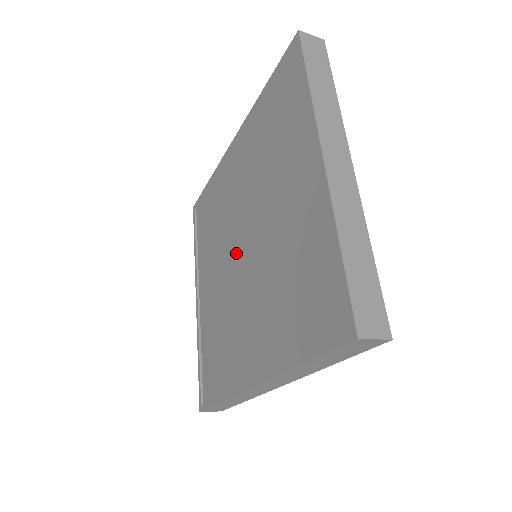
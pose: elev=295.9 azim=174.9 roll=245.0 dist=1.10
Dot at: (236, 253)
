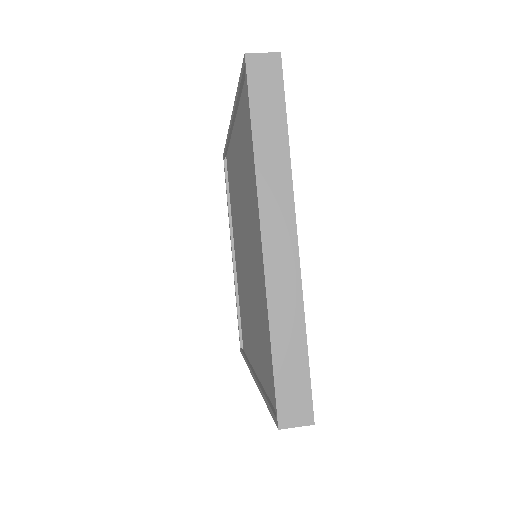
Dot at: (243, 245)
